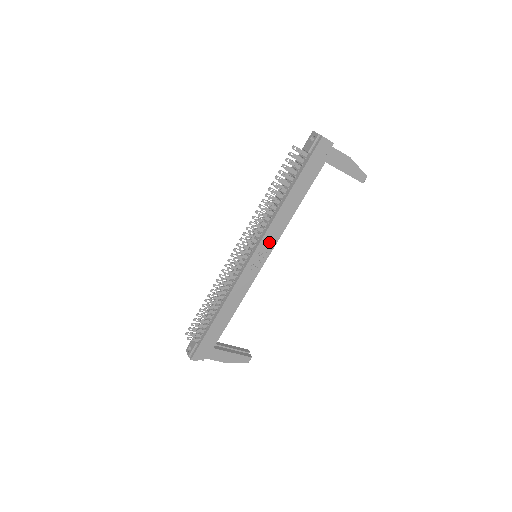
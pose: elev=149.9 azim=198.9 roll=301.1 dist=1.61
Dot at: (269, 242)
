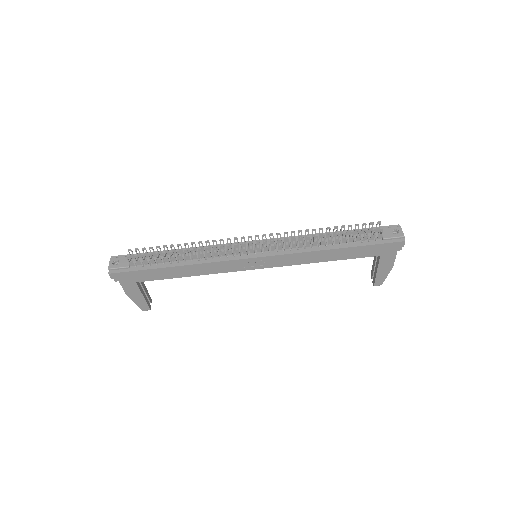
Dot at: (281, 261)
